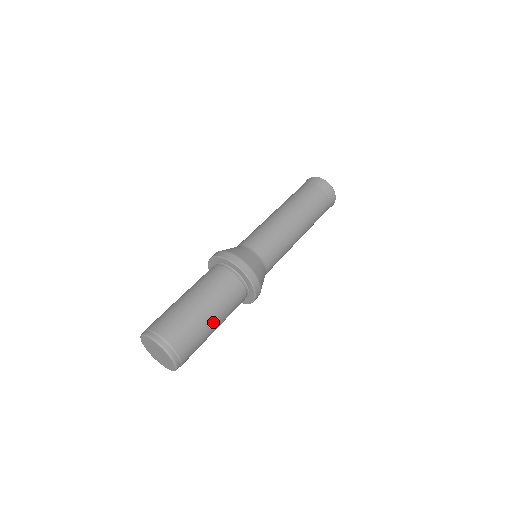
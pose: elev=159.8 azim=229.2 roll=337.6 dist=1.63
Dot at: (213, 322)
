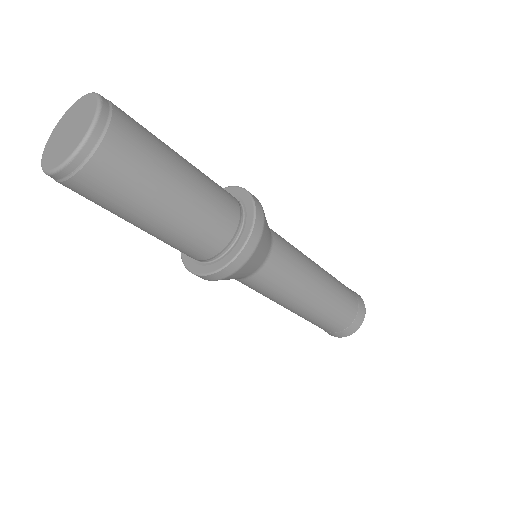
Dot at: (182, 171)
